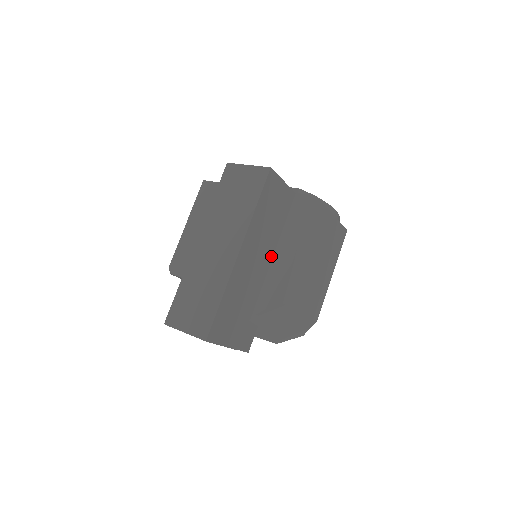
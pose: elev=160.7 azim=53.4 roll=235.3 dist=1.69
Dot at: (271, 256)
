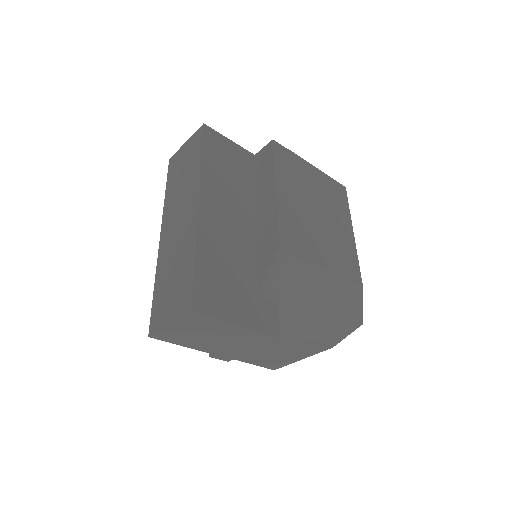
Dot at: (254, 217)
